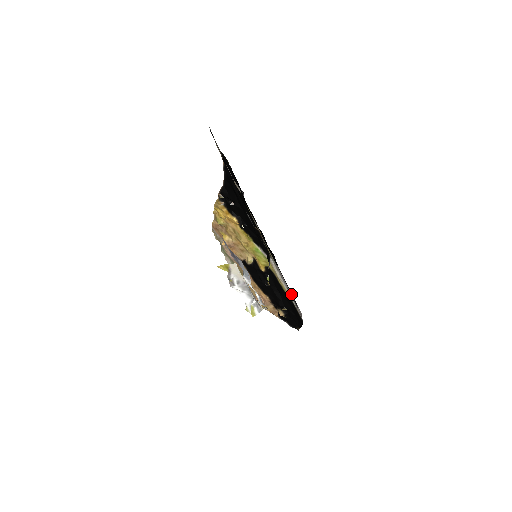
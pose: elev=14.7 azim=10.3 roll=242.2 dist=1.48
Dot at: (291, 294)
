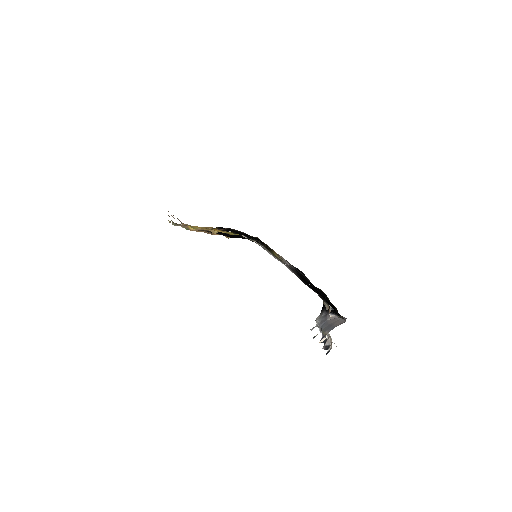
Dot at: (301, 280)
